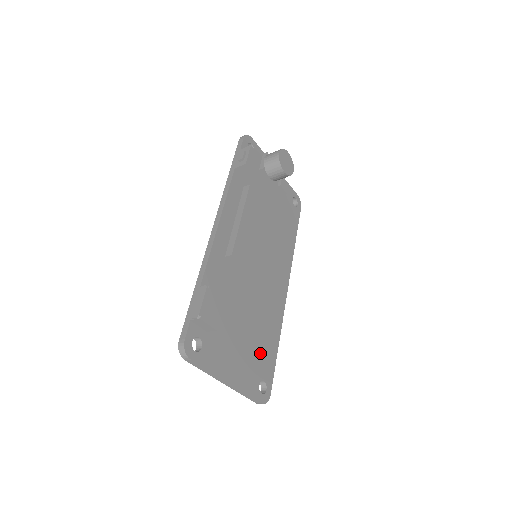
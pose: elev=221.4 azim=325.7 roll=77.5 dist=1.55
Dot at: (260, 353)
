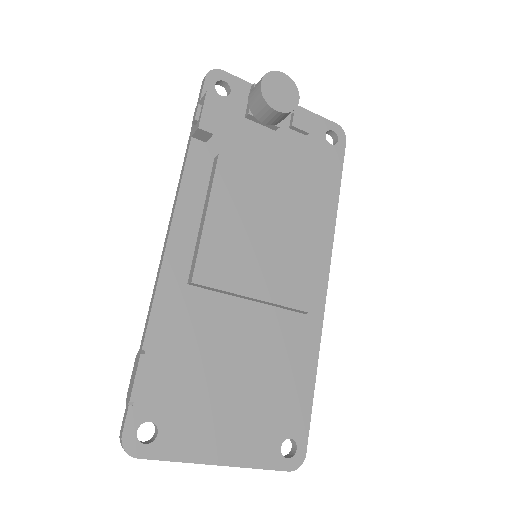
Dot at: (278, 401)
